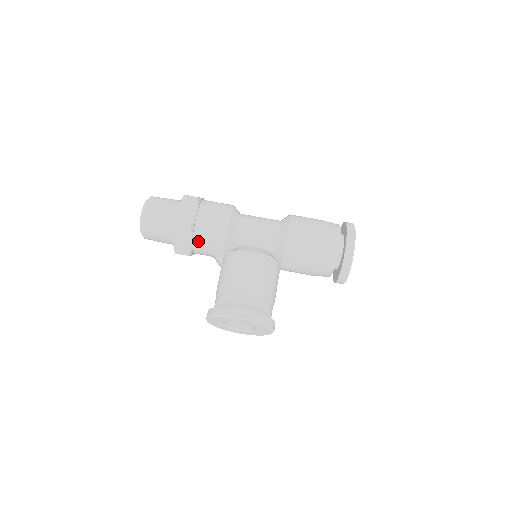
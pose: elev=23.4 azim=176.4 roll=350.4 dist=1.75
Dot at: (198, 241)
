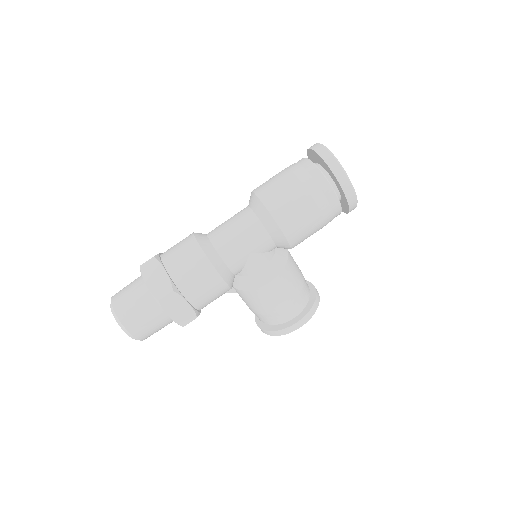
Dot at: (205, 306)
